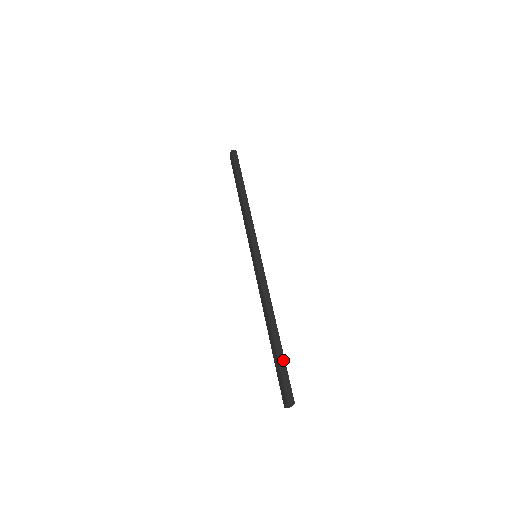
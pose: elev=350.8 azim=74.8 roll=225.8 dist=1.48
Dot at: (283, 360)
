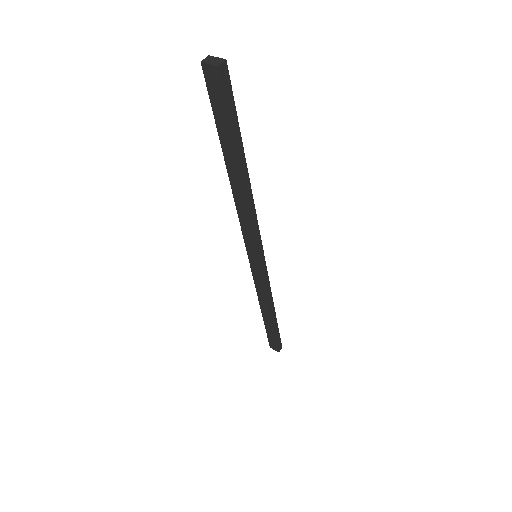
Dot at: (278, 331)
